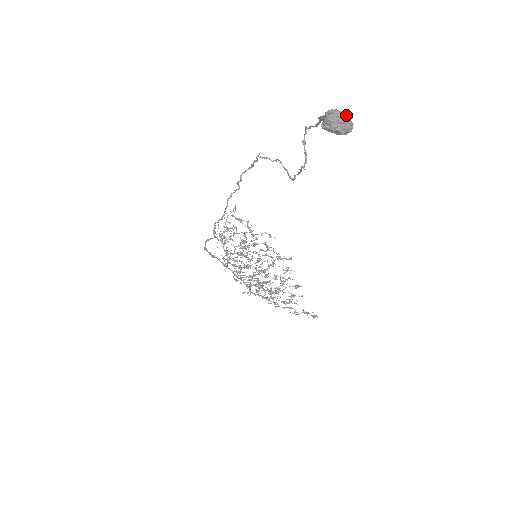
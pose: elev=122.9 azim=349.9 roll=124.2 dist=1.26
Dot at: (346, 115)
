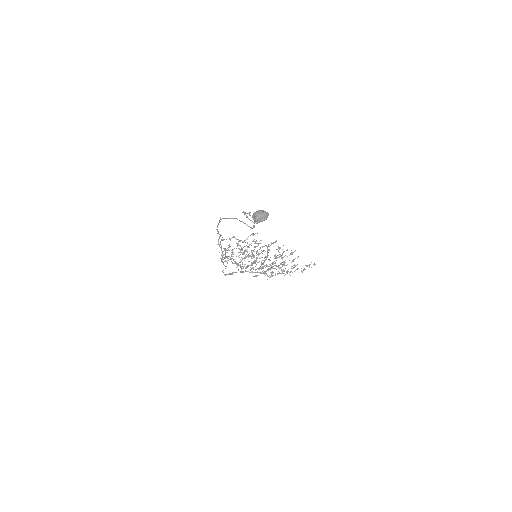
Dot at: (262, 212)
